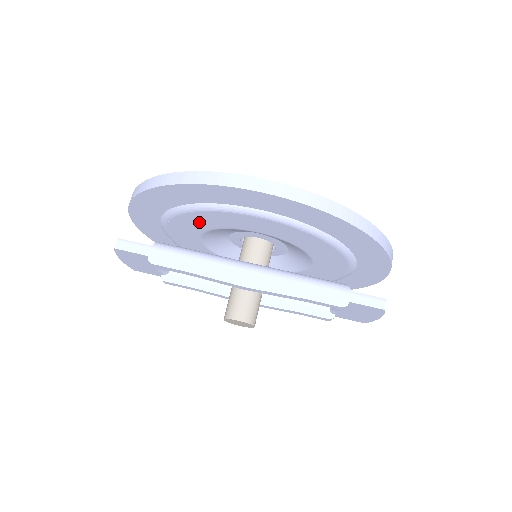
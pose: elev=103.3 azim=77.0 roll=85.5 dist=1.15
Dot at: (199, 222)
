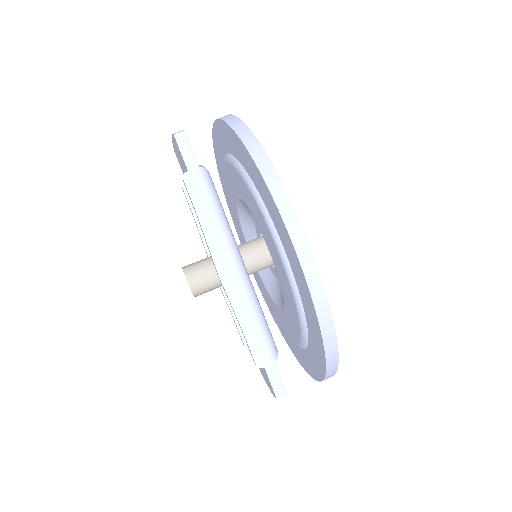
Dot at: (248, 197)
